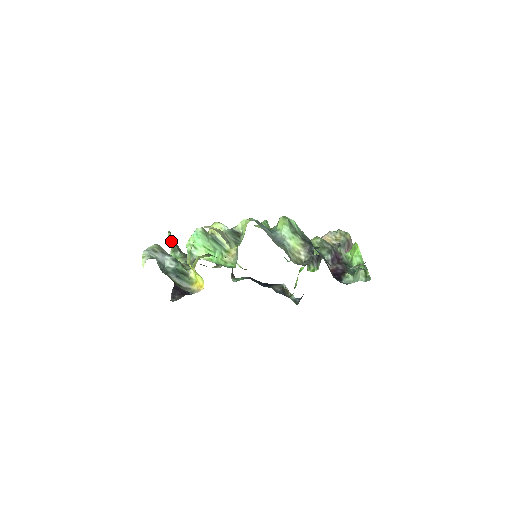
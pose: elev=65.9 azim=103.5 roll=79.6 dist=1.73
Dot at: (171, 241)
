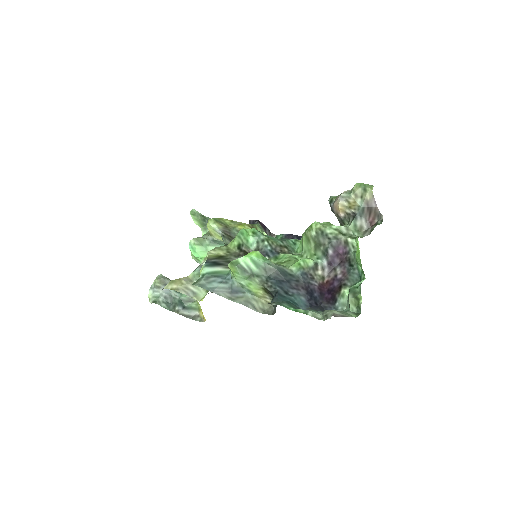
Dot at: (197, 221)
